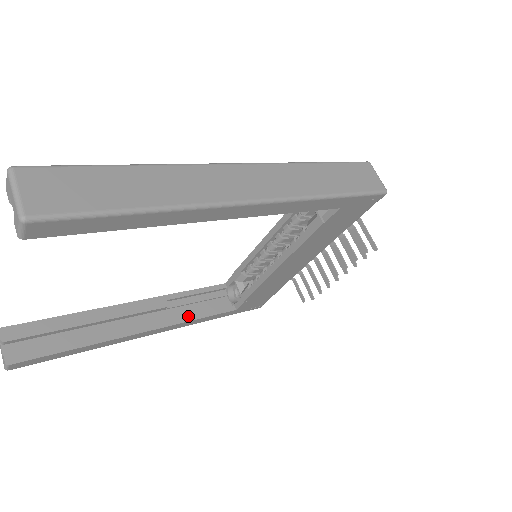
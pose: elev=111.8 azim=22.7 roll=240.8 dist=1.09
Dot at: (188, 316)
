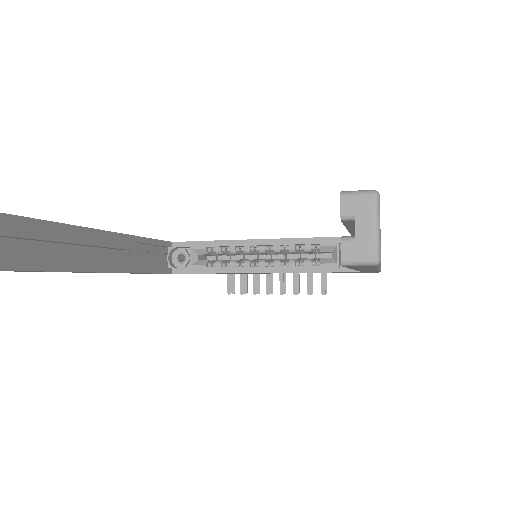
Dot at: (144, 267)
